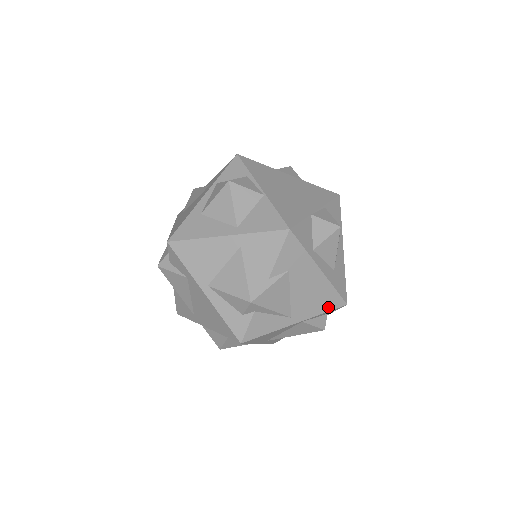
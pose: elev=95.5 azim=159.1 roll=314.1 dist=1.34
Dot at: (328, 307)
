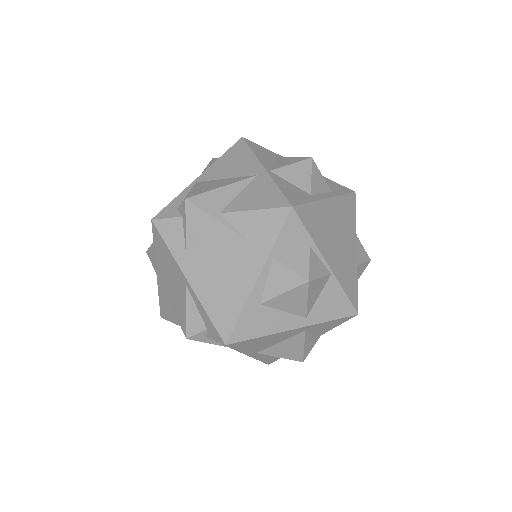
Dot at: occluded
